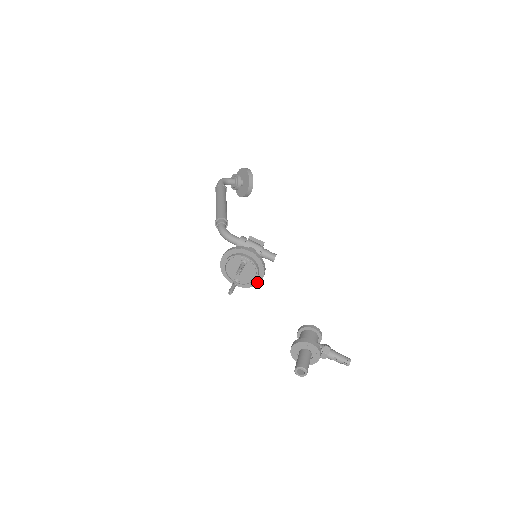
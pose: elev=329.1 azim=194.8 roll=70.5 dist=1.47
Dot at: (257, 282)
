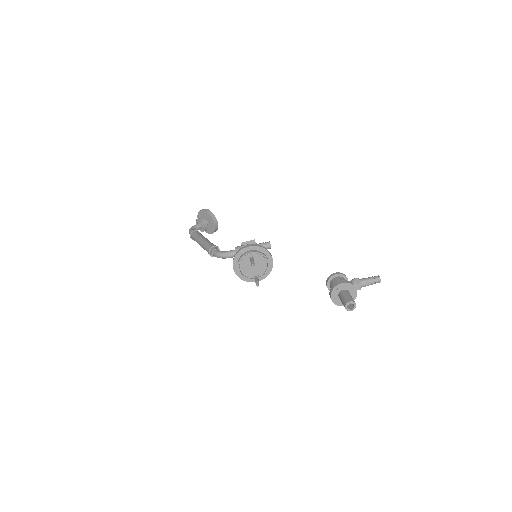
Dot at: (271, 266)
